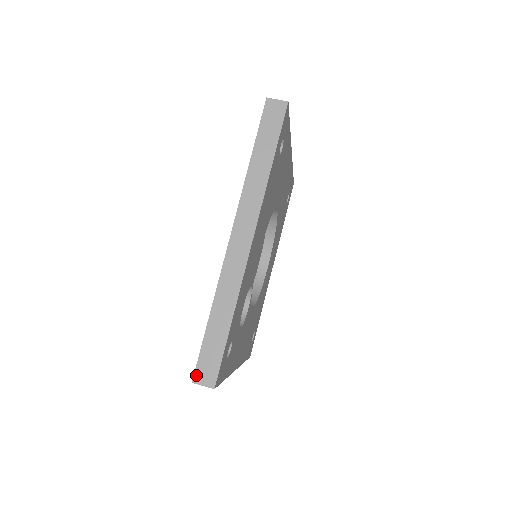
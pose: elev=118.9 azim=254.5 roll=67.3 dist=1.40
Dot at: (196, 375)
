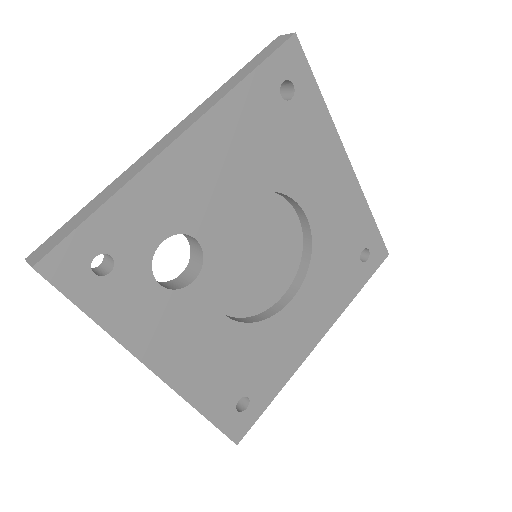
Dot at: (34, 252)
